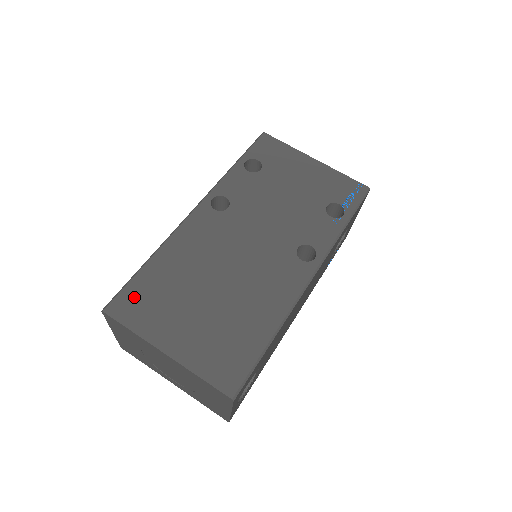
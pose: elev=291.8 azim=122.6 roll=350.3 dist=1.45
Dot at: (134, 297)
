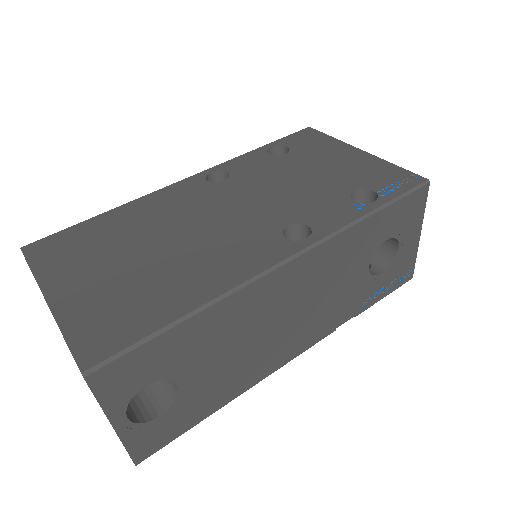
Dot at: (61, 241)
